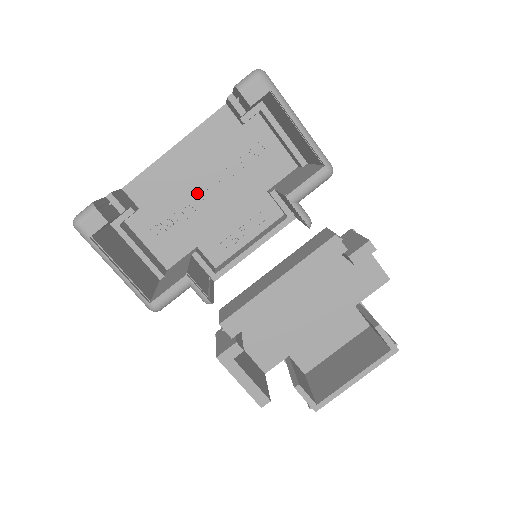
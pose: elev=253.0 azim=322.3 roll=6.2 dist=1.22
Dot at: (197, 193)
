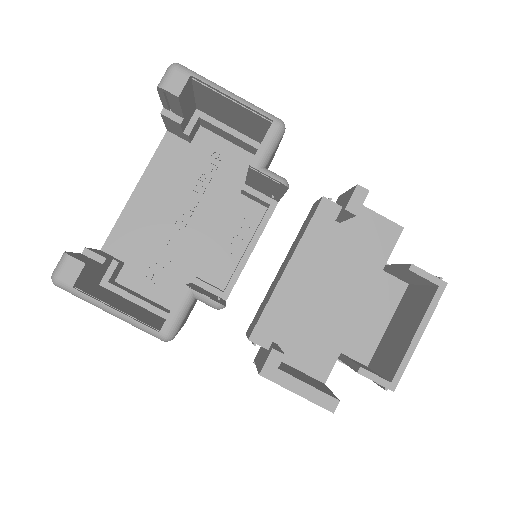
Dot at: (174, 223)
